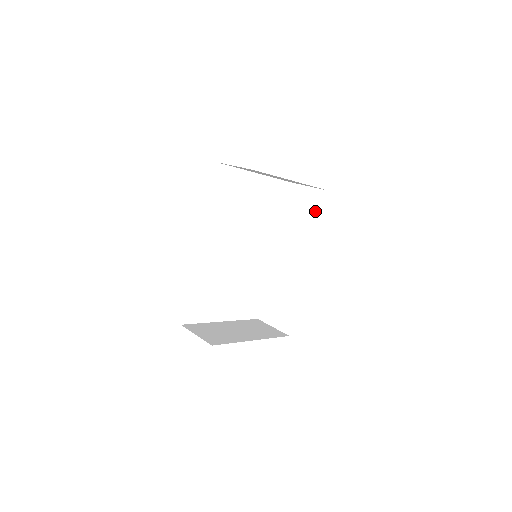
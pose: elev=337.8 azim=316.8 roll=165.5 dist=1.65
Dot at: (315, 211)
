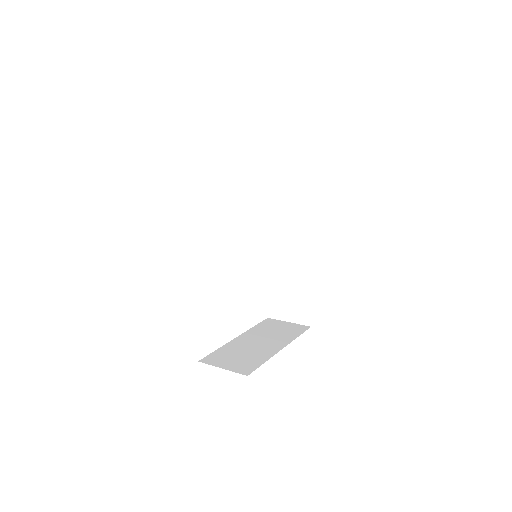
Dot at: (301, 184)
